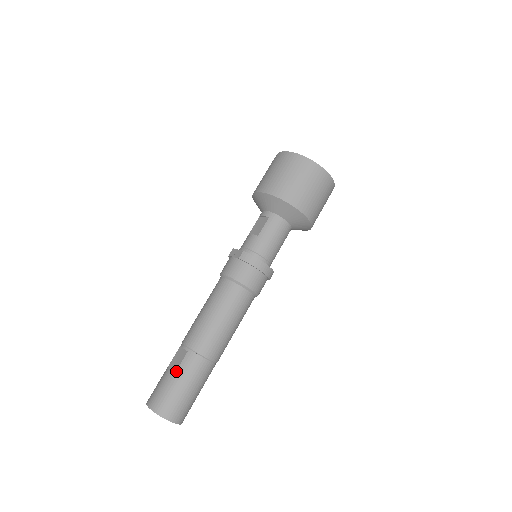
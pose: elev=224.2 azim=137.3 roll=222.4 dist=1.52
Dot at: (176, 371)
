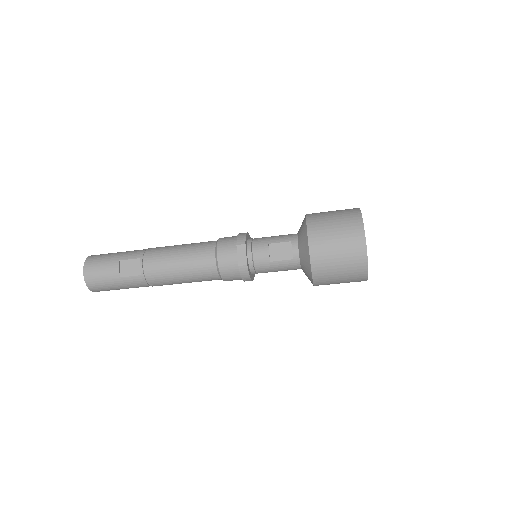
Dot at: (122, 277)
